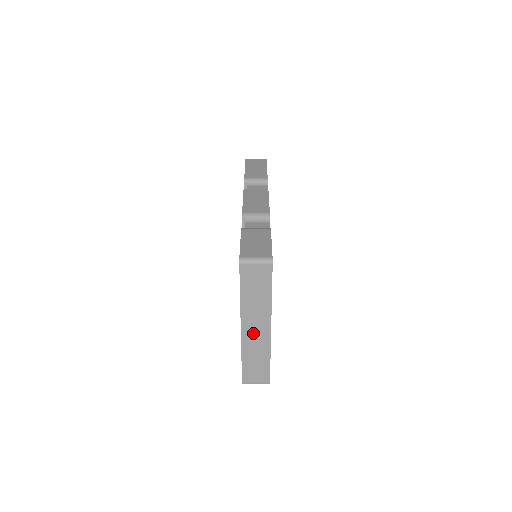
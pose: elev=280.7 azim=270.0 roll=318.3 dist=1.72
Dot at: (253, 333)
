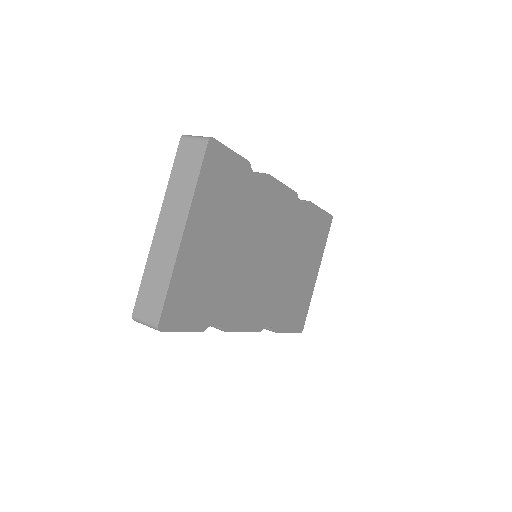
Dot at: (165, 235)
